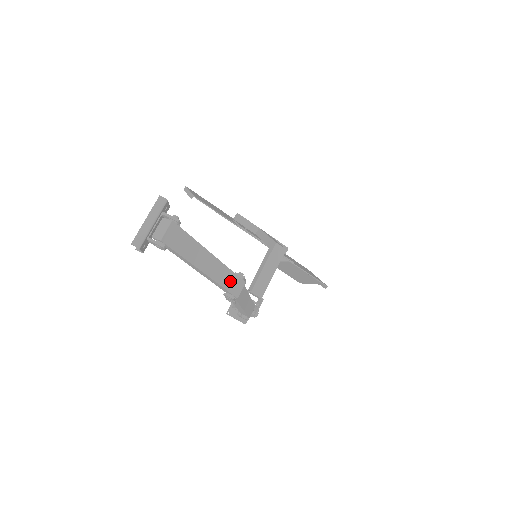
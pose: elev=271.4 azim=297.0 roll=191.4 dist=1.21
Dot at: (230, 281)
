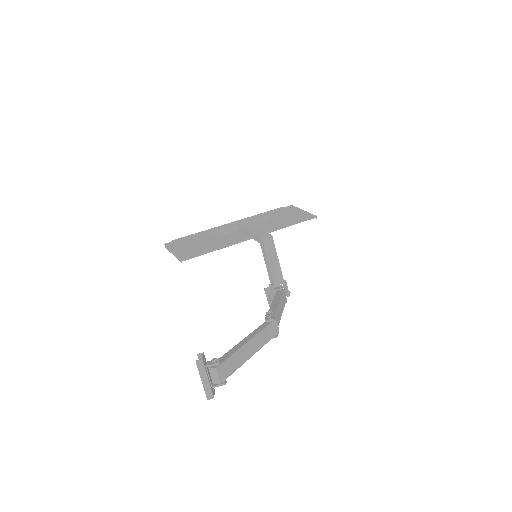
Dot at: (268, 333)
